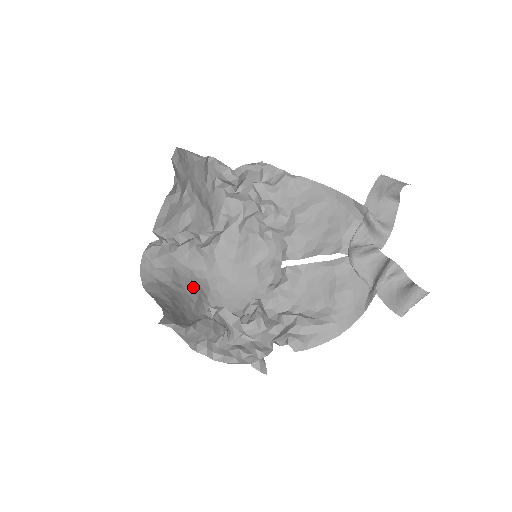
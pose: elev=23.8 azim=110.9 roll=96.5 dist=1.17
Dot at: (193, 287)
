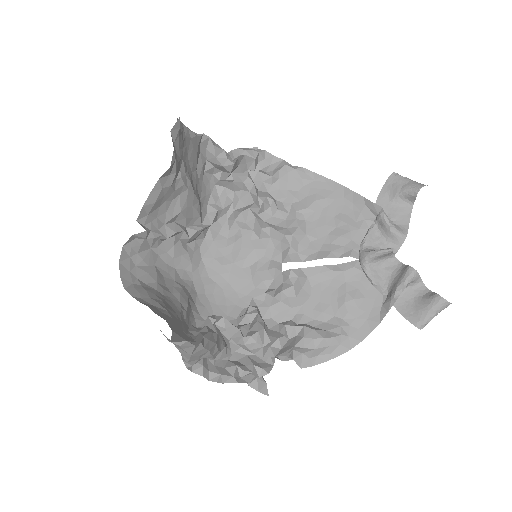
Dot at: (181, 291)
